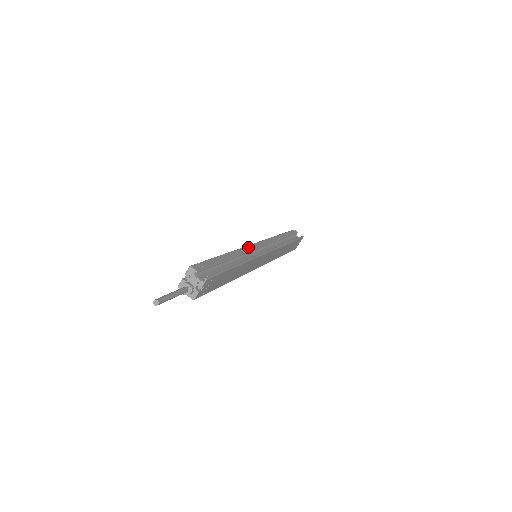
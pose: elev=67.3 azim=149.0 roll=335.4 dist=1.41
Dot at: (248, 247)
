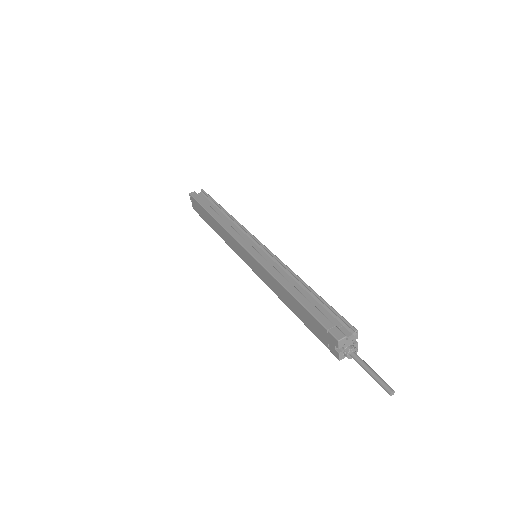
Dot at: (261, 262)
